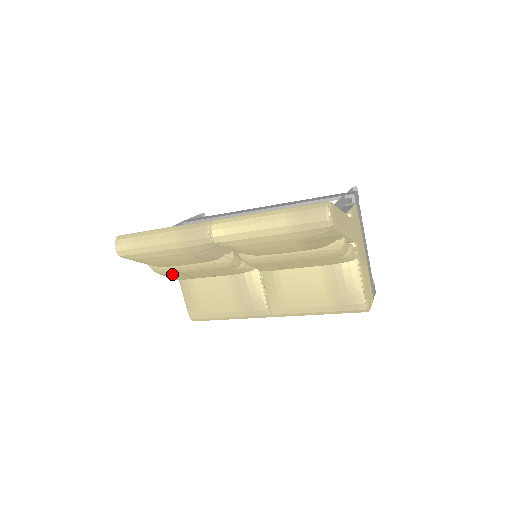
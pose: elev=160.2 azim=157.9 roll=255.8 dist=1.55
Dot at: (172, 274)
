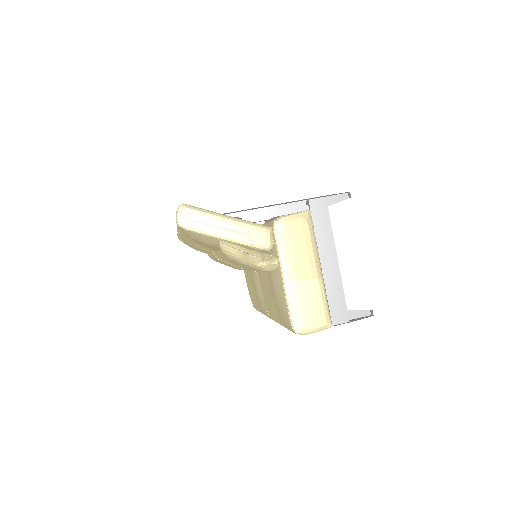
Dot at: occluded
